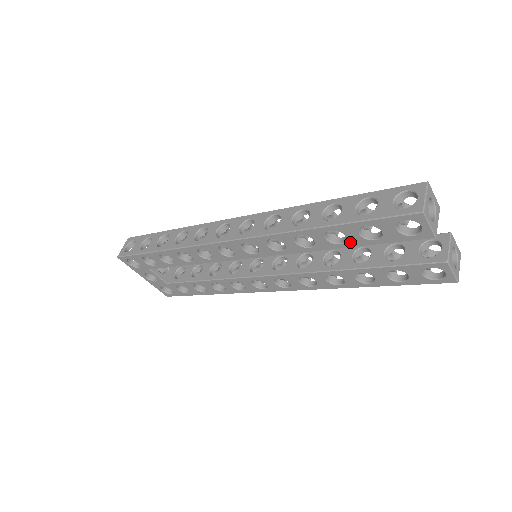
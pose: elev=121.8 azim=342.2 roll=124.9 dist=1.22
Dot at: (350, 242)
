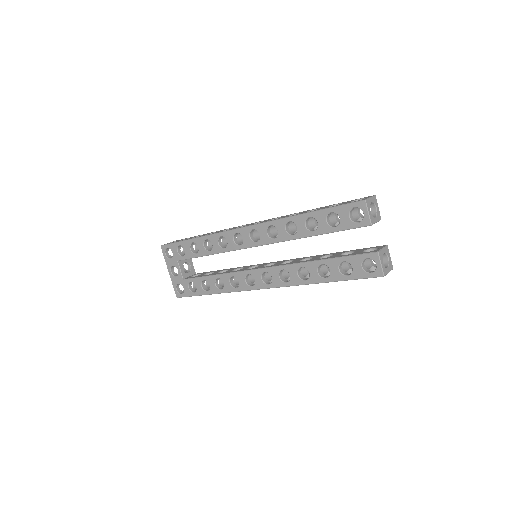
Dot at: (319, 229)
